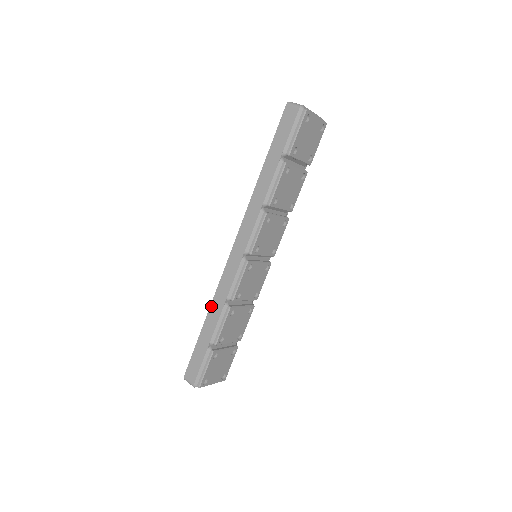
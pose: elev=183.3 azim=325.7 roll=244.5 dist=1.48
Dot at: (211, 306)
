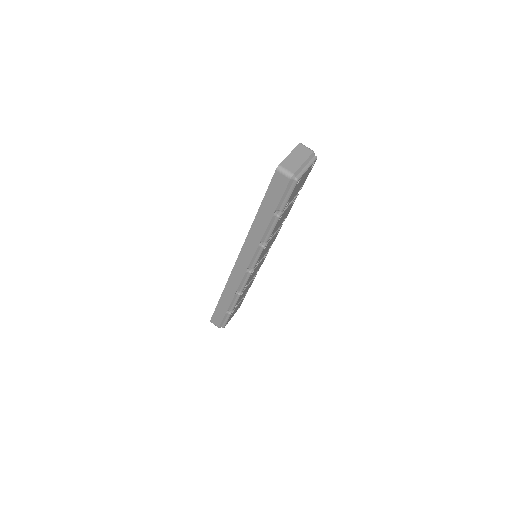
Dot at: (224, 291)
